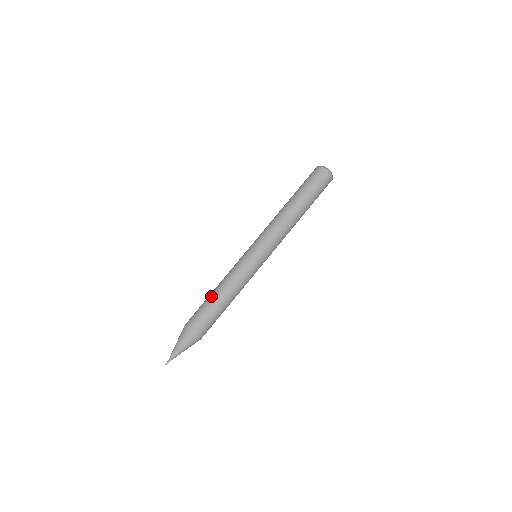
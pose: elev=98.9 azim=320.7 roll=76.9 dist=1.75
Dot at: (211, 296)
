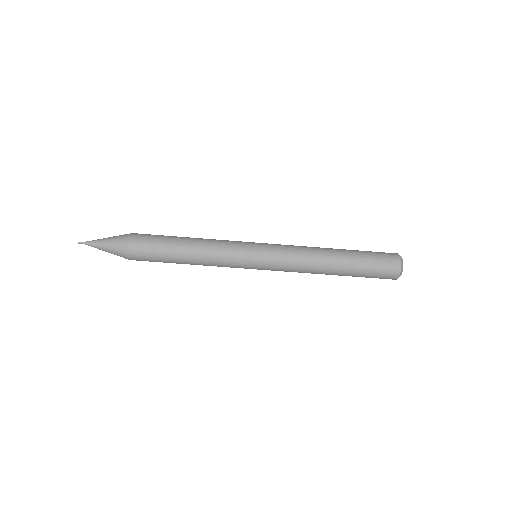
Dot at: (179, 245)
